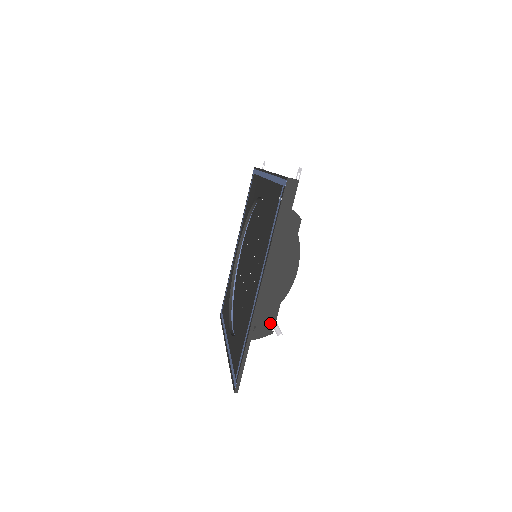
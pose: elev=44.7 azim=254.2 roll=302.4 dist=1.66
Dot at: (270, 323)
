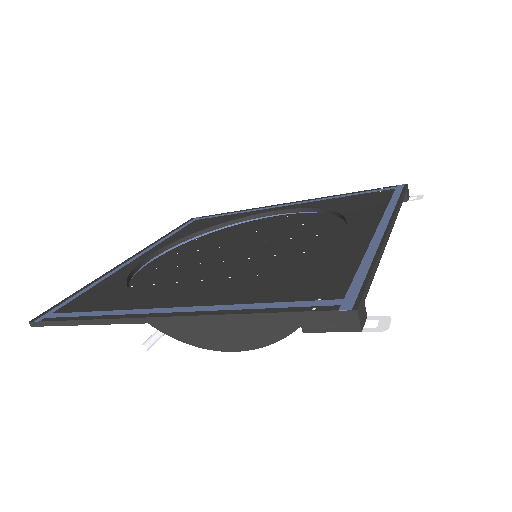
Dot at: occluded
